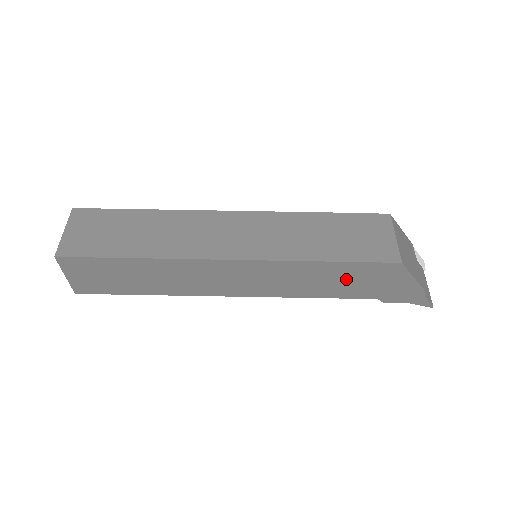
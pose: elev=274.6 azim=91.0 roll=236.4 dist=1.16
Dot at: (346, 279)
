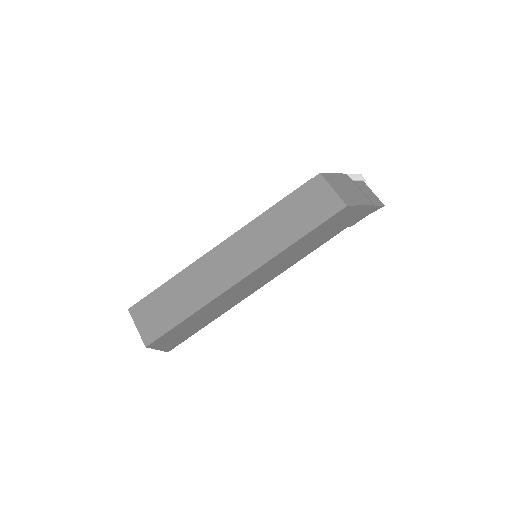
Dot at: (320, 235)
